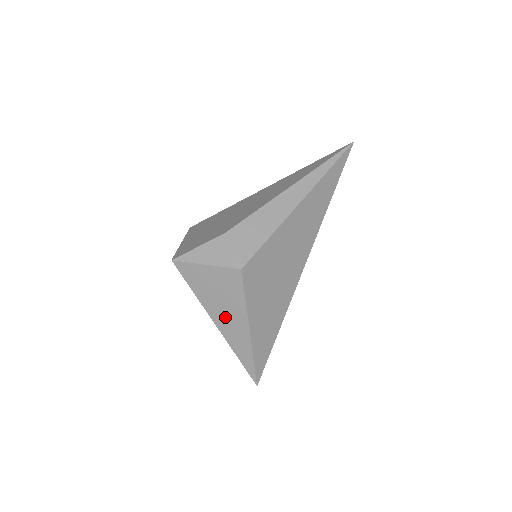
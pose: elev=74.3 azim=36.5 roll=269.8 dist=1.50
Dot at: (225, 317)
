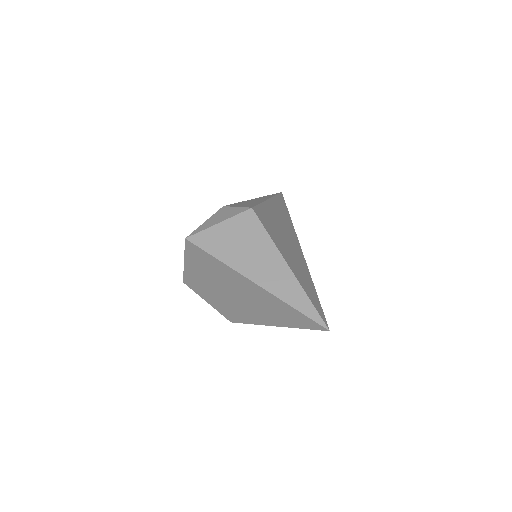
Dot at: (258, 265)
